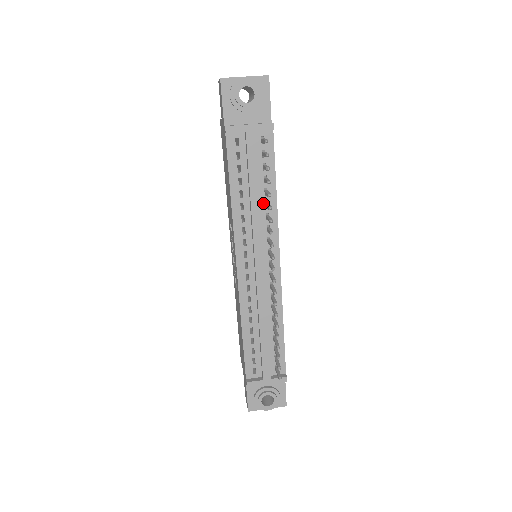
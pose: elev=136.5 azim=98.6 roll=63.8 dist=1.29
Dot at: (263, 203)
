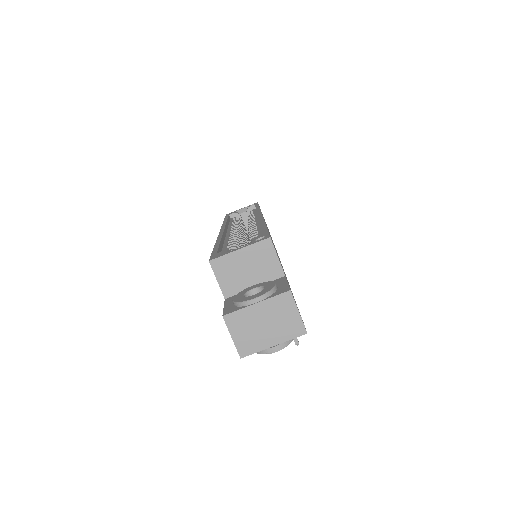
Dot at: occluded
